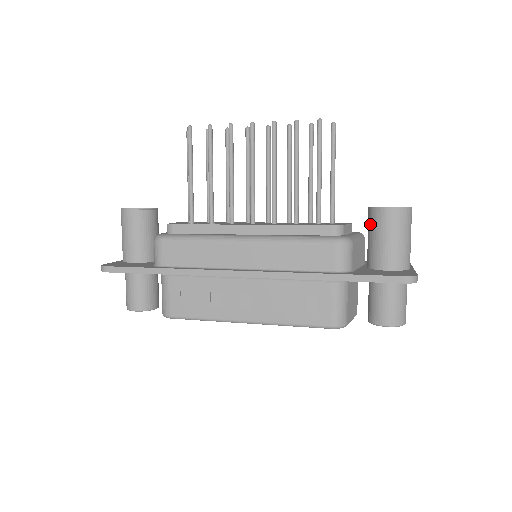
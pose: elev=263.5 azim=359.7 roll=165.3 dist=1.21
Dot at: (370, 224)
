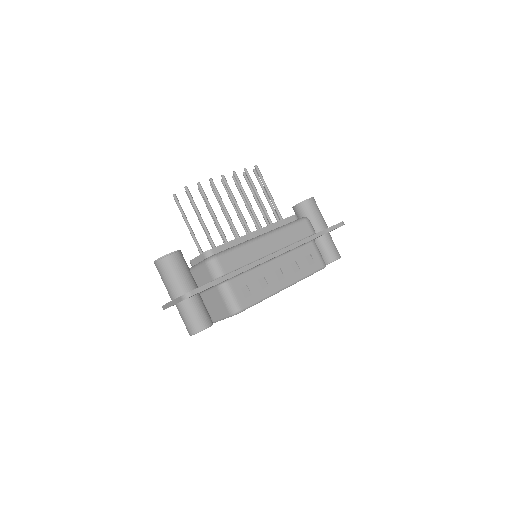
Dot at: (303, 212)
